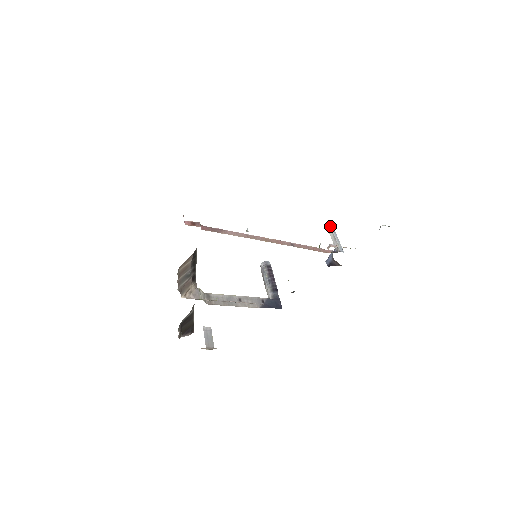
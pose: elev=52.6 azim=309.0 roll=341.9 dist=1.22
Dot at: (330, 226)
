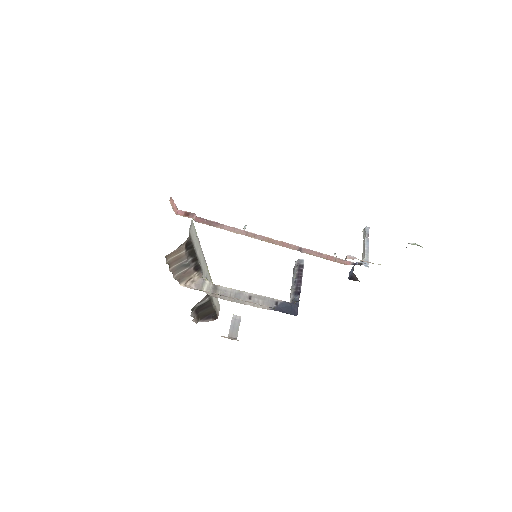
Dot at: (365, 232)
